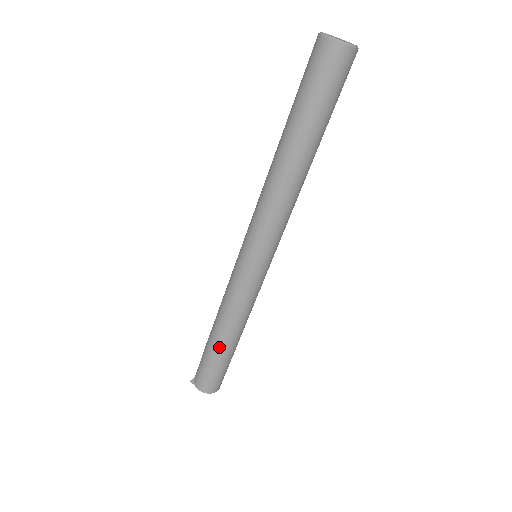
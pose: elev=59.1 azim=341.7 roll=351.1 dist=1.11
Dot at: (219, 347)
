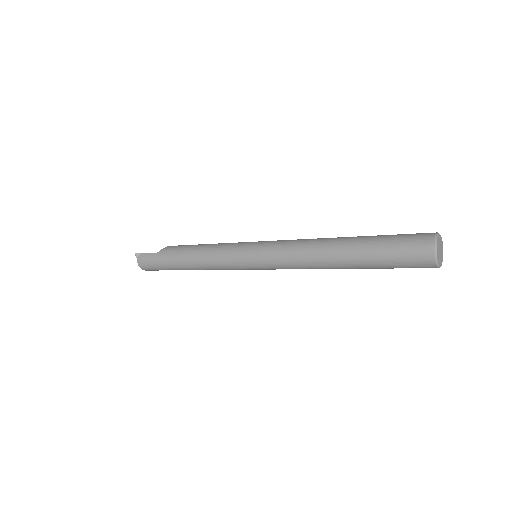
Dot at: (178, 266)
